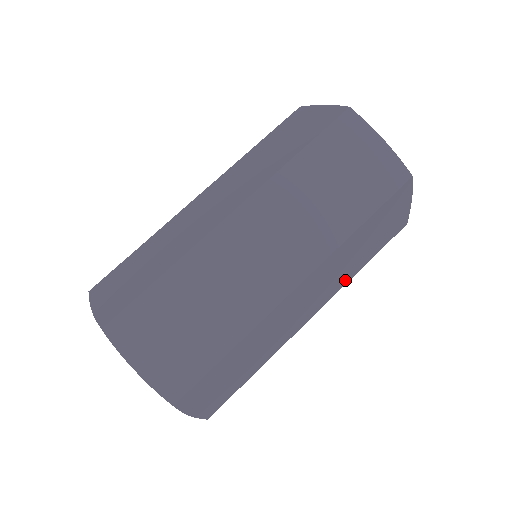
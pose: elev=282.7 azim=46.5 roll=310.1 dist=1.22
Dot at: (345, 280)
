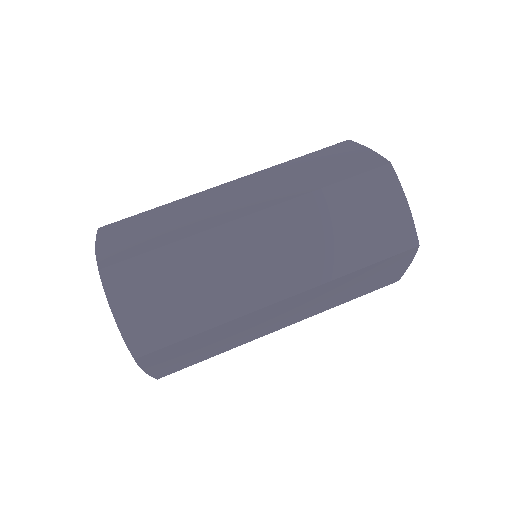
Dot at: (328, 271)
